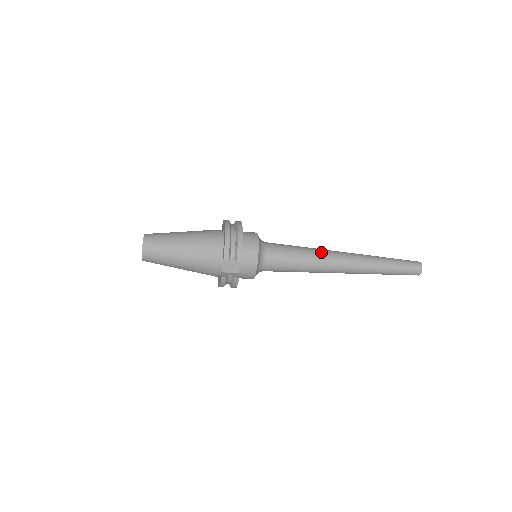
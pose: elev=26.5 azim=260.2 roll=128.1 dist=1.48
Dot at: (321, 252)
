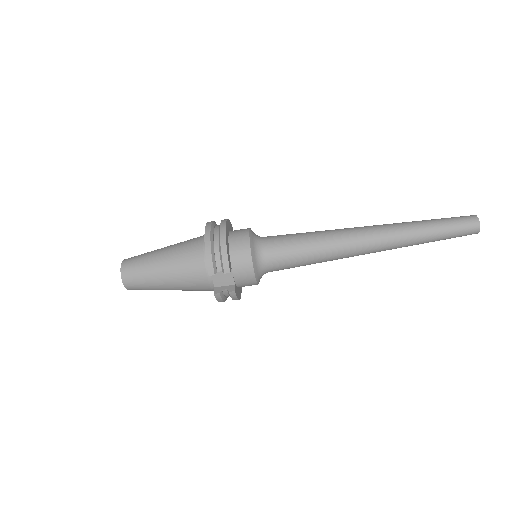
Dot at: (334, 234)
